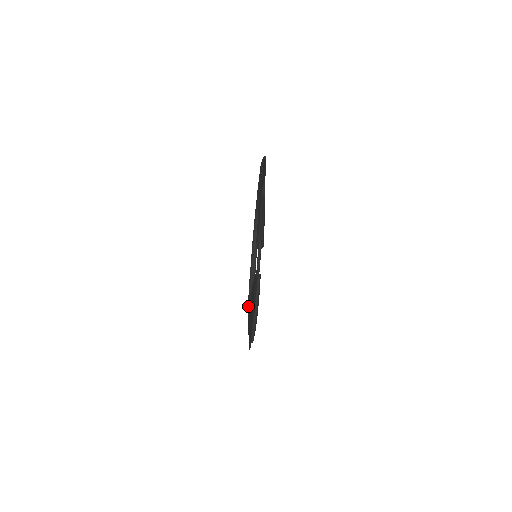
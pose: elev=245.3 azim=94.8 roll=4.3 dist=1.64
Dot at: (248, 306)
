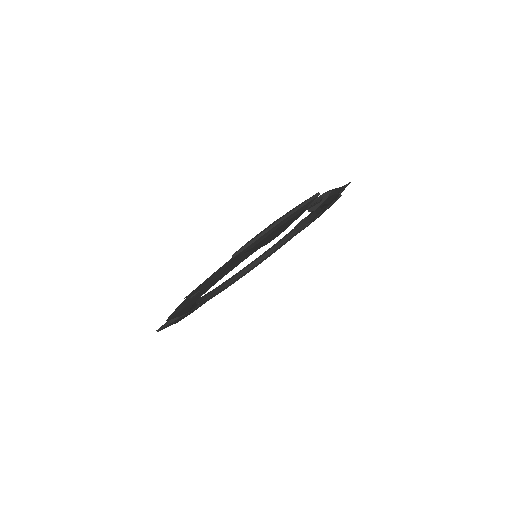
Dot at: occluded
